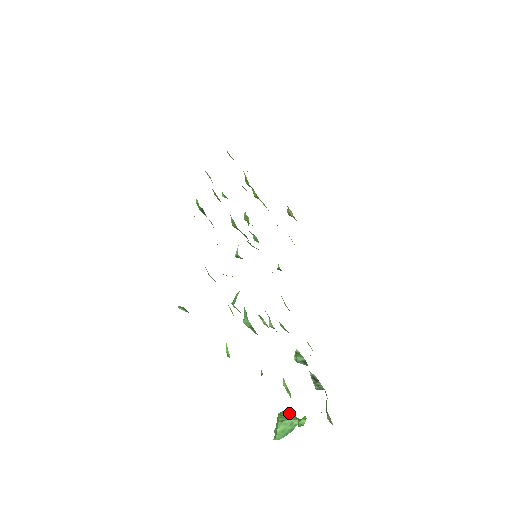
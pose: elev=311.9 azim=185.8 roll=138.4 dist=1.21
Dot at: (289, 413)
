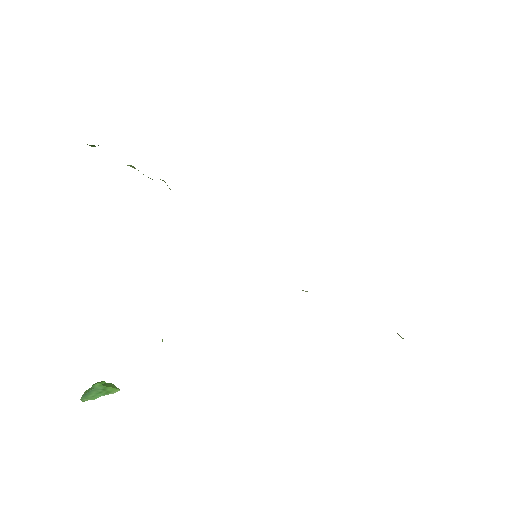
Dot at: (113, 386)
